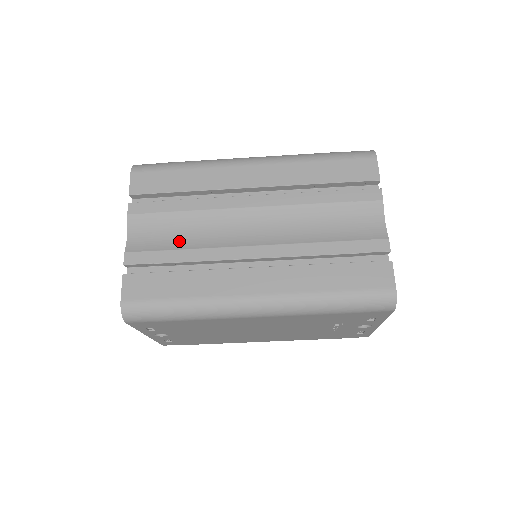
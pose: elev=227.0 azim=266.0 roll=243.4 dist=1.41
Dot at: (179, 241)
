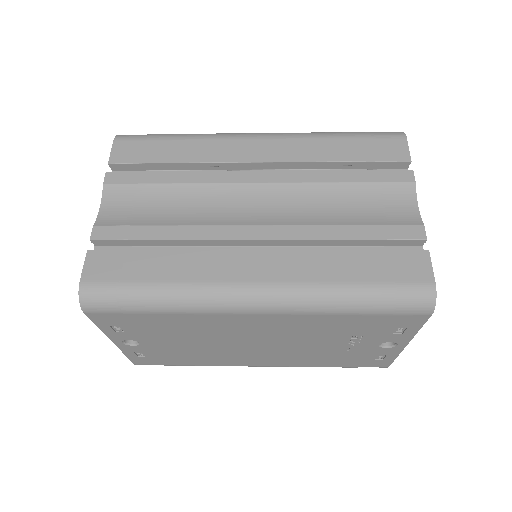
Dot at: (163, 217)
